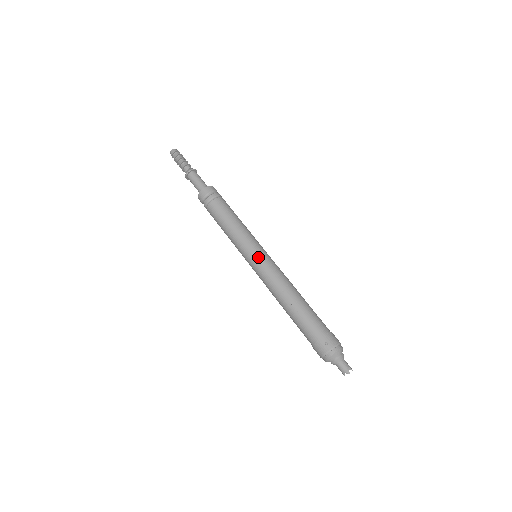
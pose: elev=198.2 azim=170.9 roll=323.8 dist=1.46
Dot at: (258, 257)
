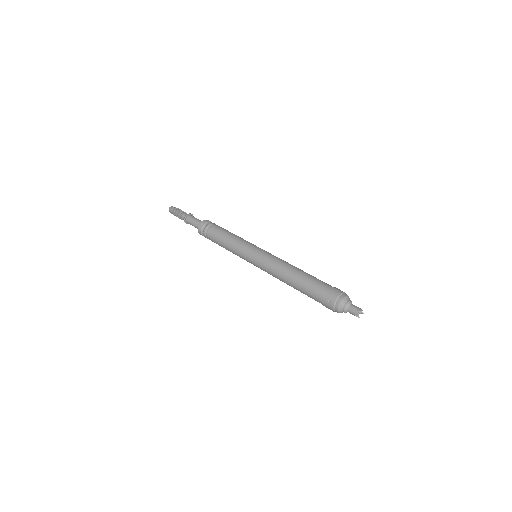
Dot at: (254, 258)
